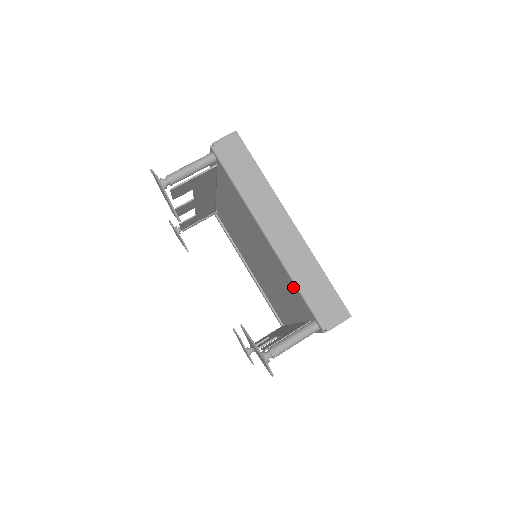
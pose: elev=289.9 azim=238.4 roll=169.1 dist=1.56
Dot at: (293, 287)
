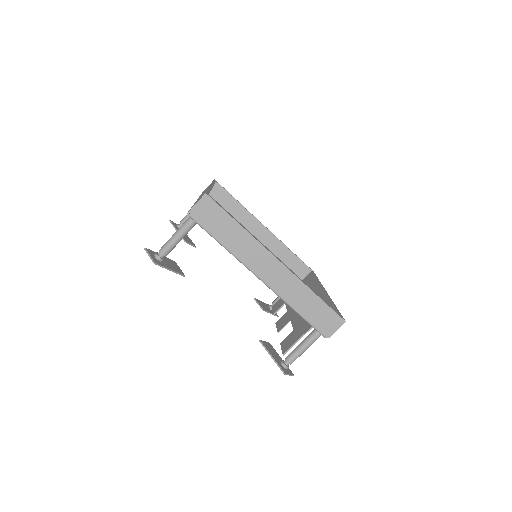
Dot at: occluded
